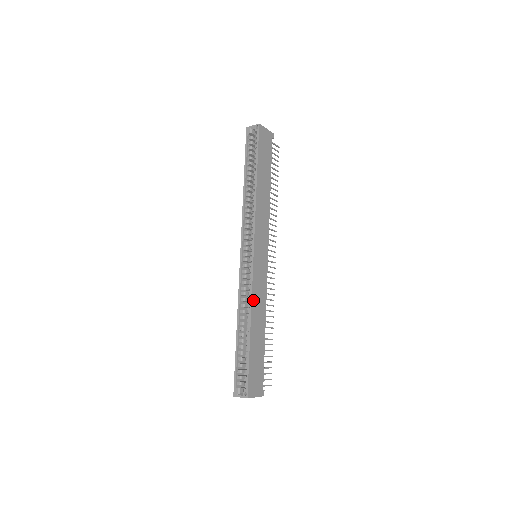
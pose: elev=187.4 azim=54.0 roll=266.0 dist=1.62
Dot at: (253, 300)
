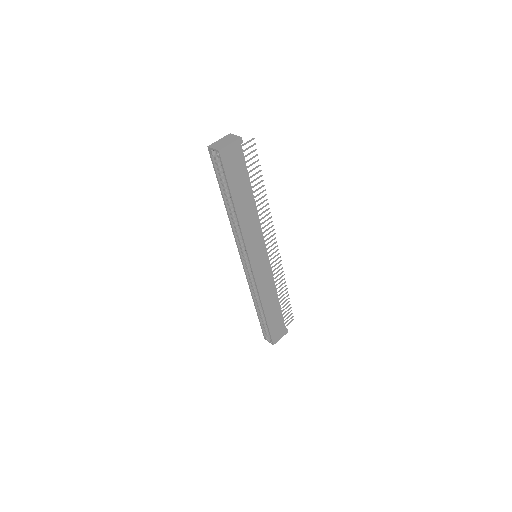
Dot at: (261, 294)
